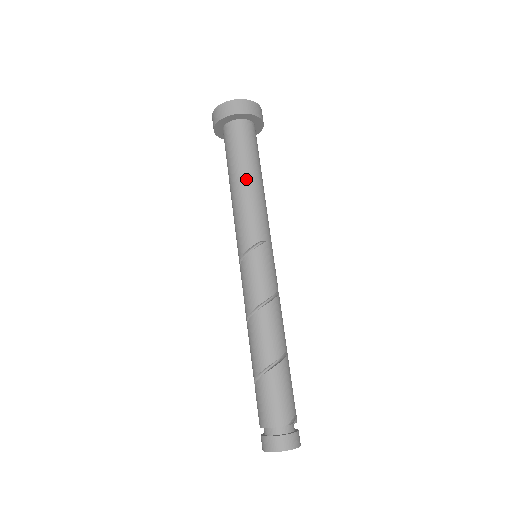
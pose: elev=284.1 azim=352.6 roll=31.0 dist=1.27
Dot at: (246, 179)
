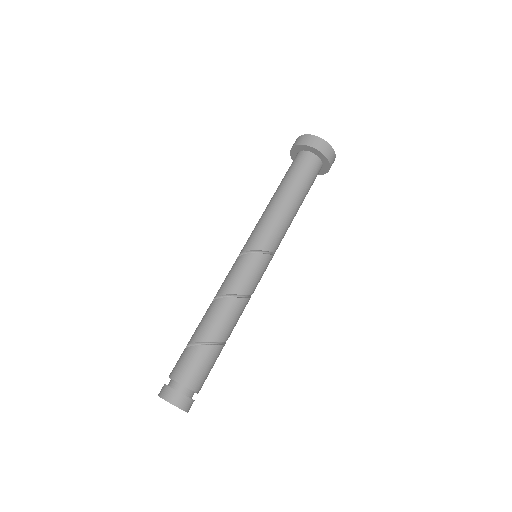
Dot at: (296, 203)
